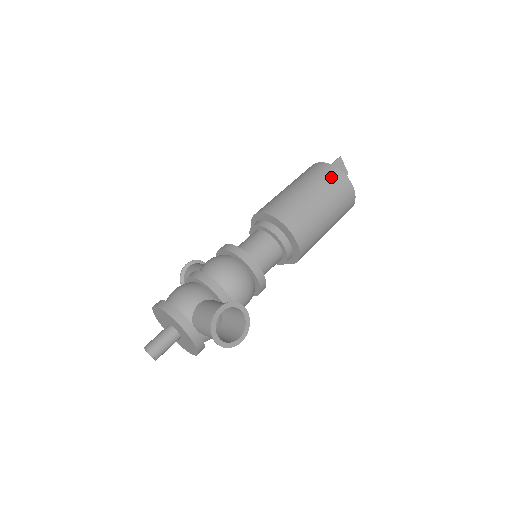
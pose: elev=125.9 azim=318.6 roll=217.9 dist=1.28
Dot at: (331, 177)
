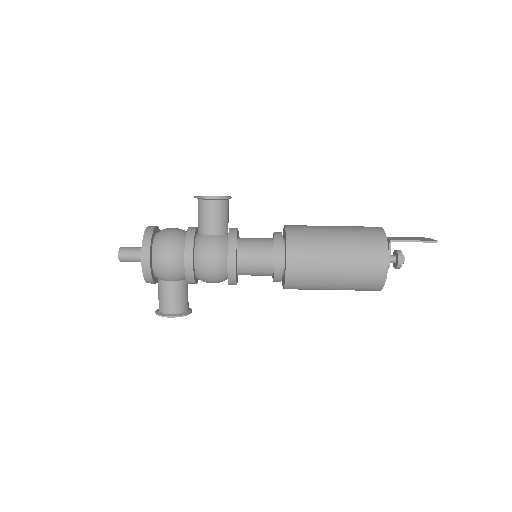
Dot at: (367, 287)
